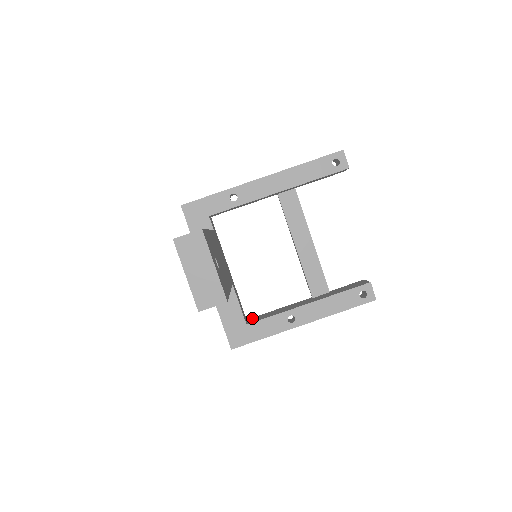
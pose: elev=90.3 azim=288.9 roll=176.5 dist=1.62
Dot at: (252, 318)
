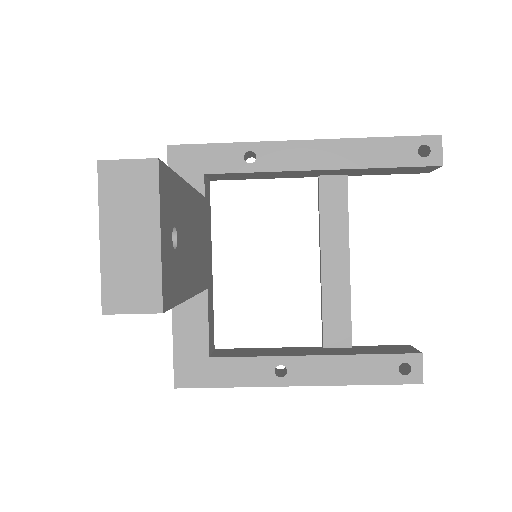
Dot at: (223, 349)
